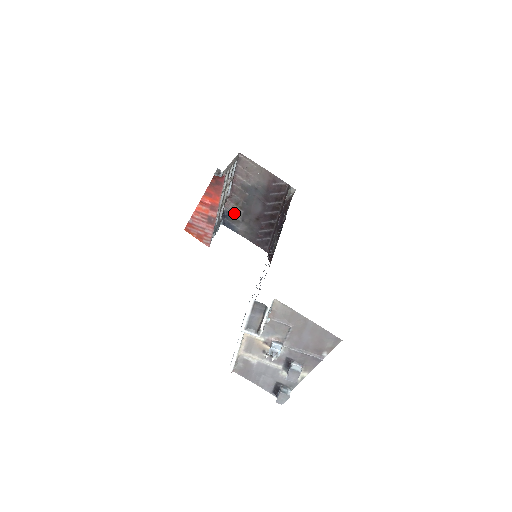
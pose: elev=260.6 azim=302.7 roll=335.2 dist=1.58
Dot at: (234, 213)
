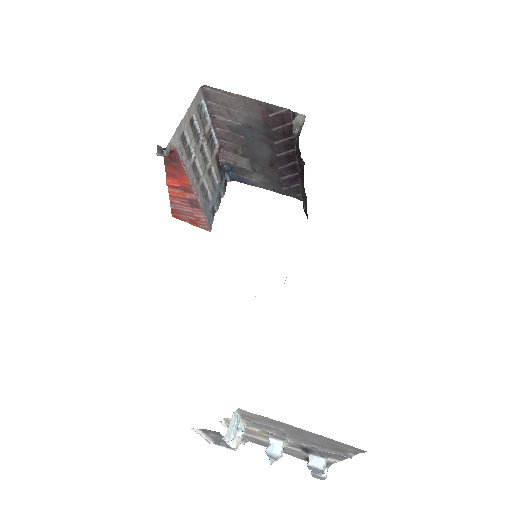
Dot at: (238, 164)
